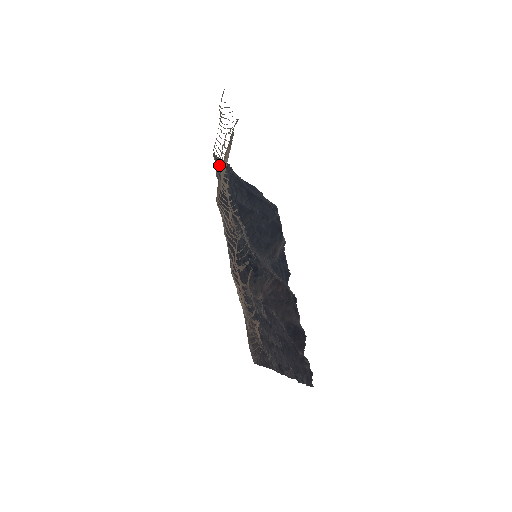
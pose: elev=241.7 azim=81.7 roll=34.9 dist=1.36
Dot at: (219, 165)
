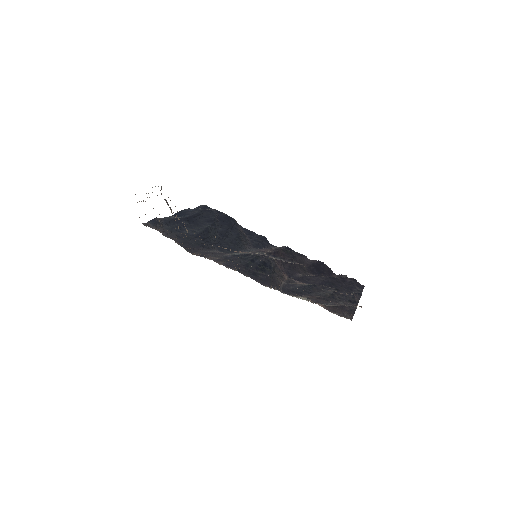
Dot at: (155, 227)
